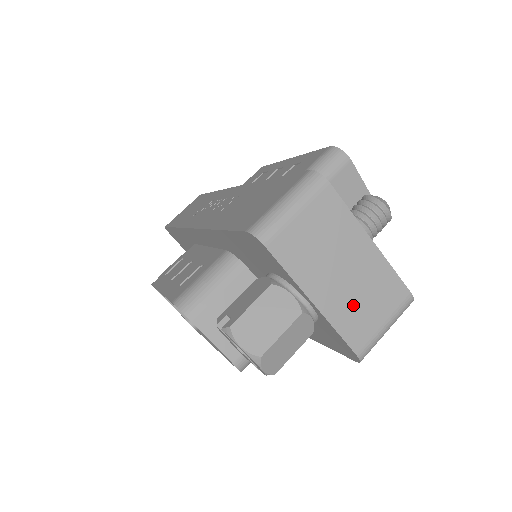
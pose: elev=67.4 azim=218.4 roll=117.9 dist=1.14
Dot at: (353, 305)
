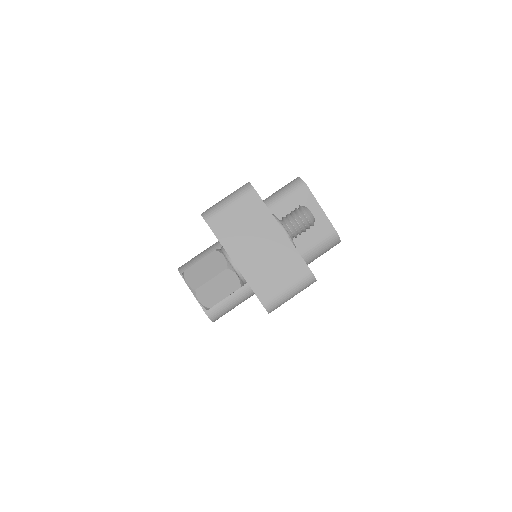
Dot at: (263, 270)
